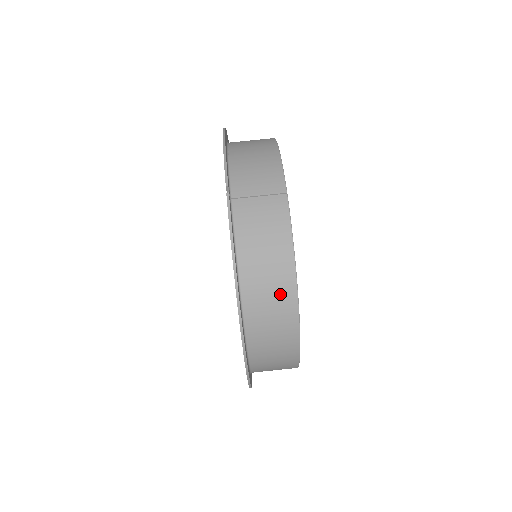
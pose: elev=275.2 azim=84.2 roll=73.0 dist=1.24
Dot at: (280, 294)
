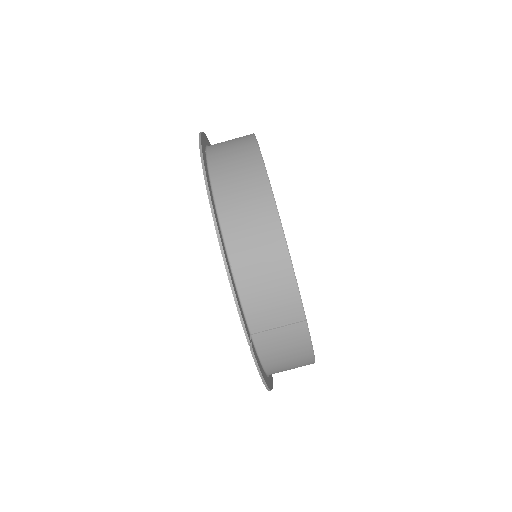
Dot at: (300, 366)
